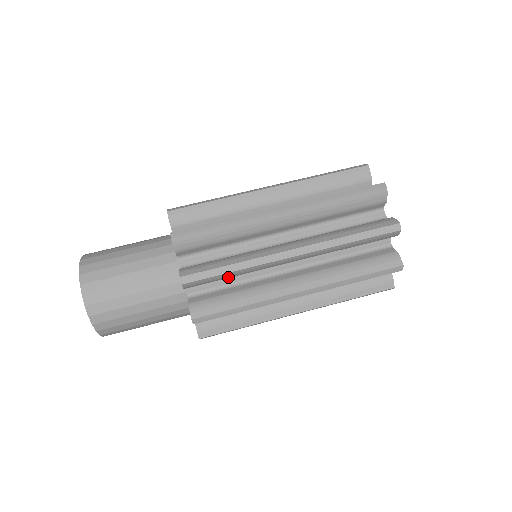
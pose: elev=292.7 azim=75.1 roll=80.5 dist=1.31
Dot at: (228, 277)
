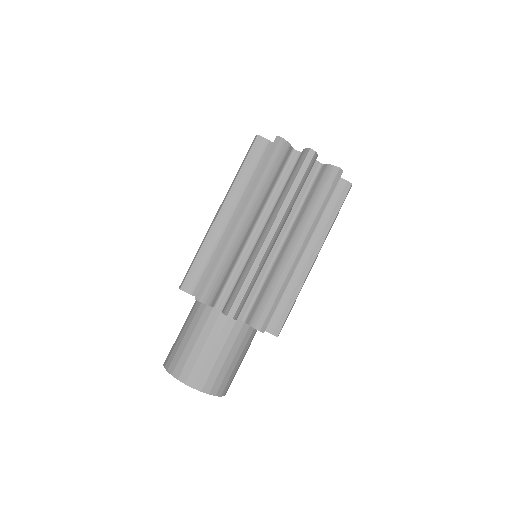
Dot at: occluded
